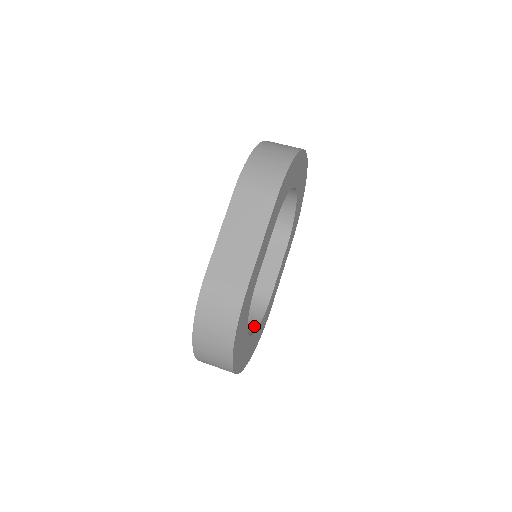
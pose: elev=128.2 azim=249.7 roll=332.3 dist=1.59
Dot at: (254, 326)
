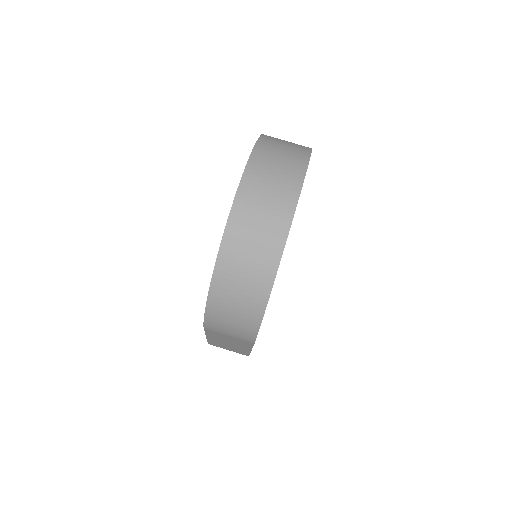
Dot at: occluded
